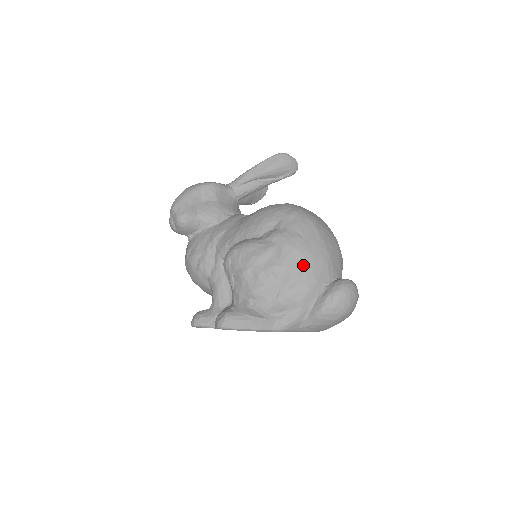
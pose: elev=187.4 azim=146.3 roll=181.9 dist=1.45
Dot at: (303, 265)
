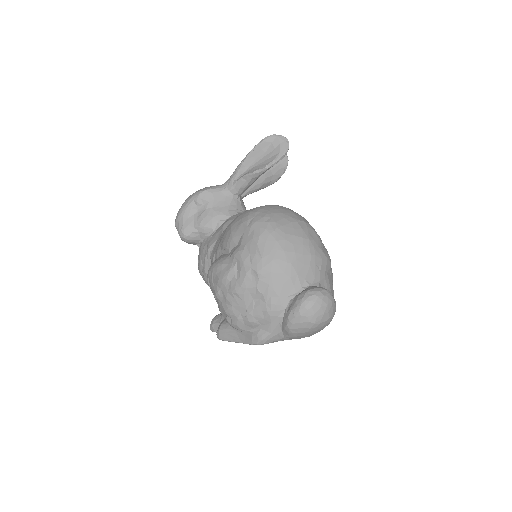
Dot at: (261, 283)
